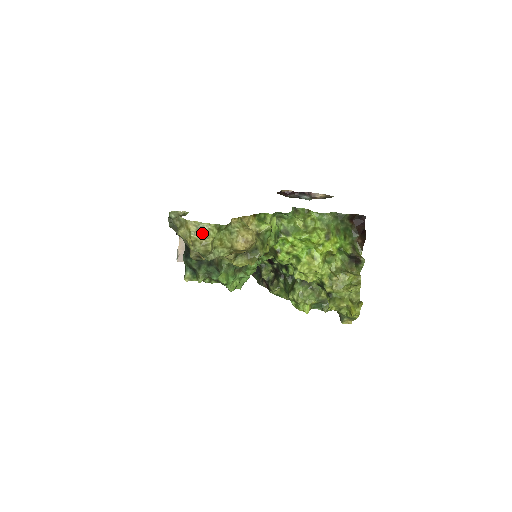
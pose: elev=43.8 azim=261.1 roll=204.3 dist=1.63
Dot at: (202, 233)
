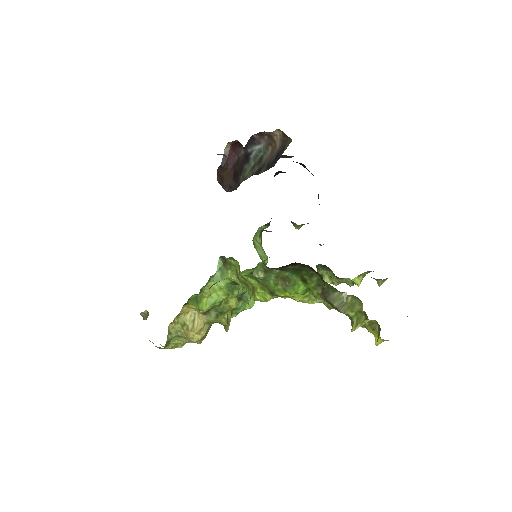
Dot at: occluded
